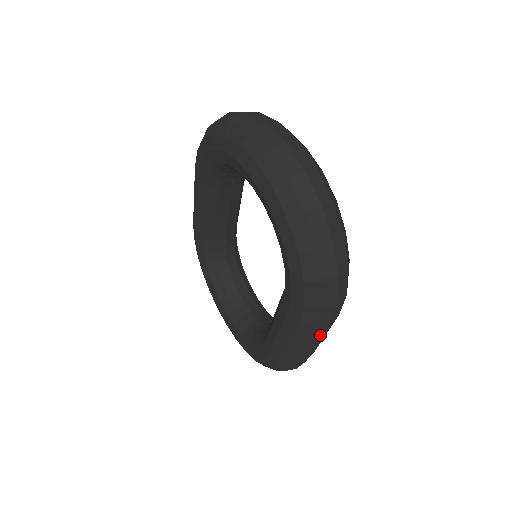
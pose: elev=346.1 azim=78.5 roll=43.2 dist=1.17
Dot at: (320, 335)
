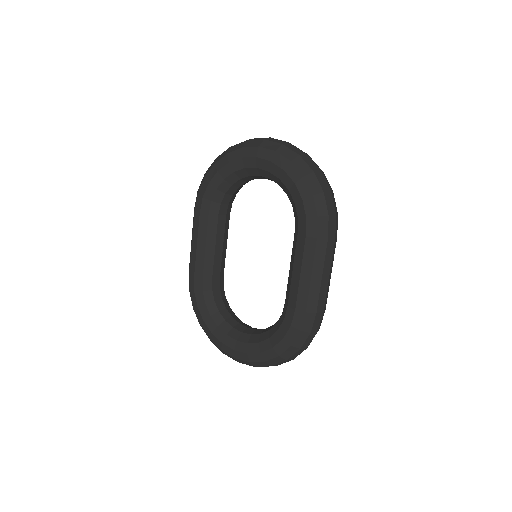
Dot at: (331, 257)
